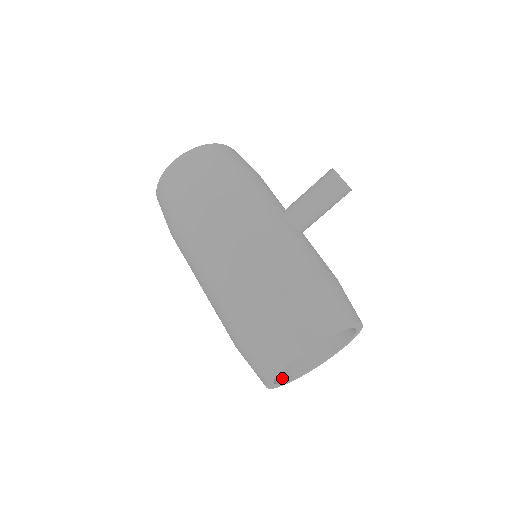
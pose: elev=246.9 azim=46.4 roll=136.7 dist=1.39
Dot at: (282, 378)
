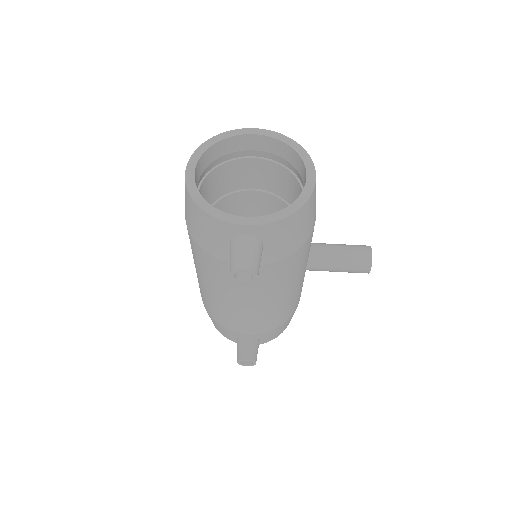
Dot at: occluded
